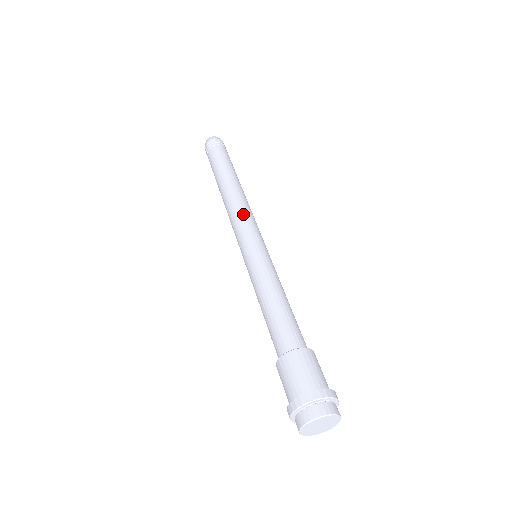
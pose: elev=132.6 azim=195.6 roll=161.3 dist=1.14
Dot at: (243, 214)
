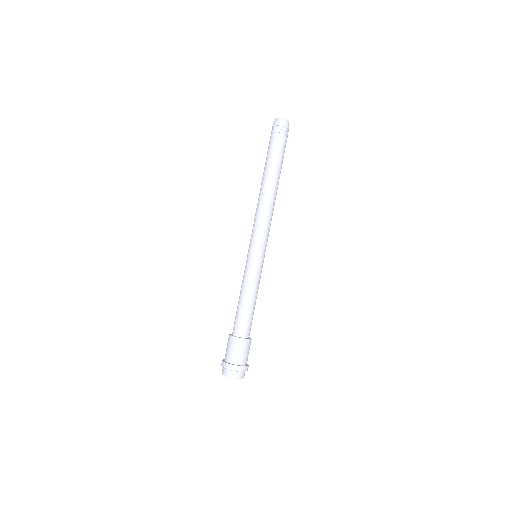
Dot at: (258, 221)
